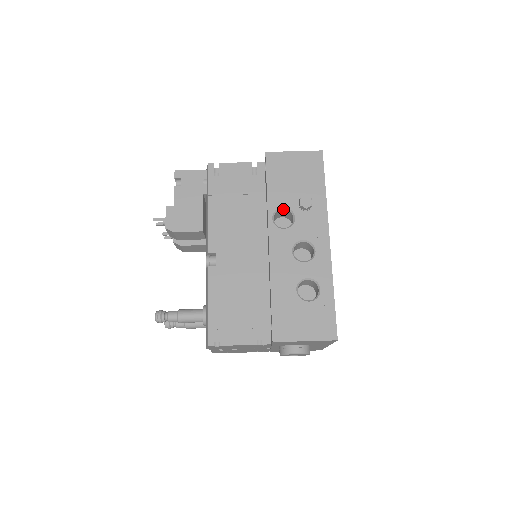
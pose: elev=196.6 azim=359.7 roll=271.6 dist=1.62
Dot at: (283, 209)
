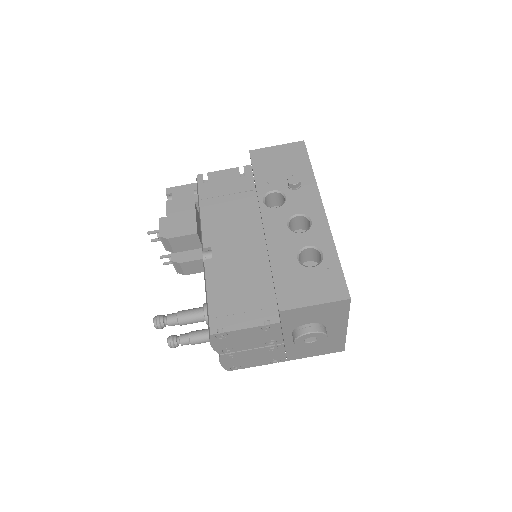
Dot at: (273, 192)
